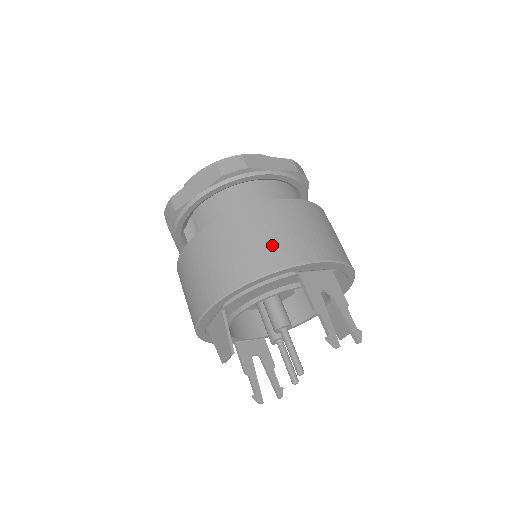
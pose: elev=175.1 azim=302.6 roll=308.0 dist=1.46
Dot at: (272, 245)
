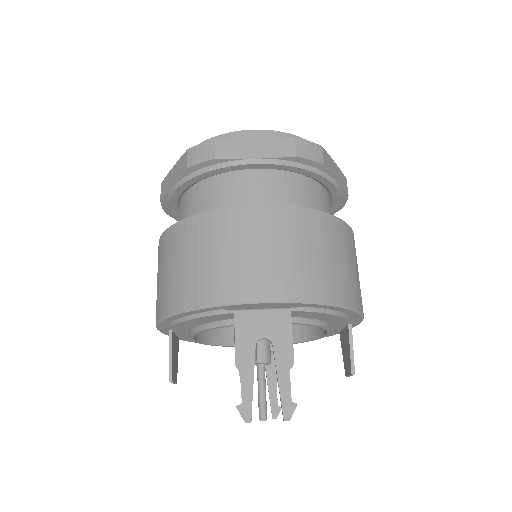
Dot at: (206, 272)
